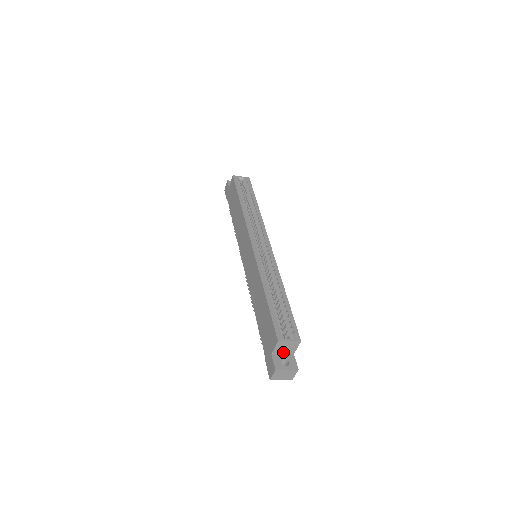
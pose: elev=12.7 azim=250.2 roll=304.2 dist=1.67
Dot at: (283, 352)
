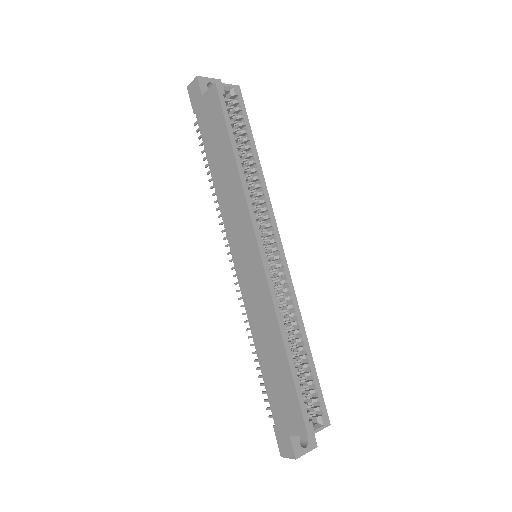
Dot at: occluded
